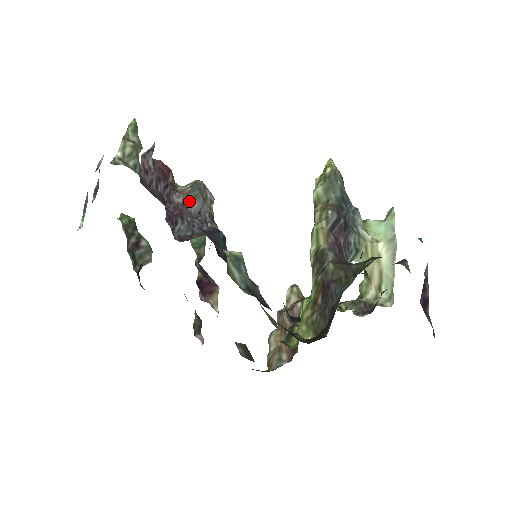
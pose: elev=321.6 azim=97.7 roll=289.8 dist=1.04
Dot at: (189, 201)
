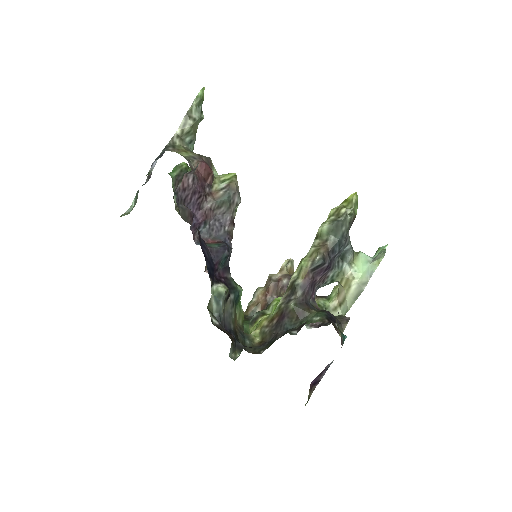
Dot at: (217, 205)
